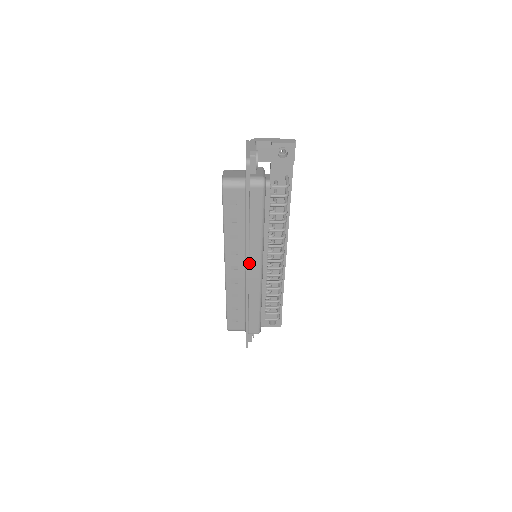
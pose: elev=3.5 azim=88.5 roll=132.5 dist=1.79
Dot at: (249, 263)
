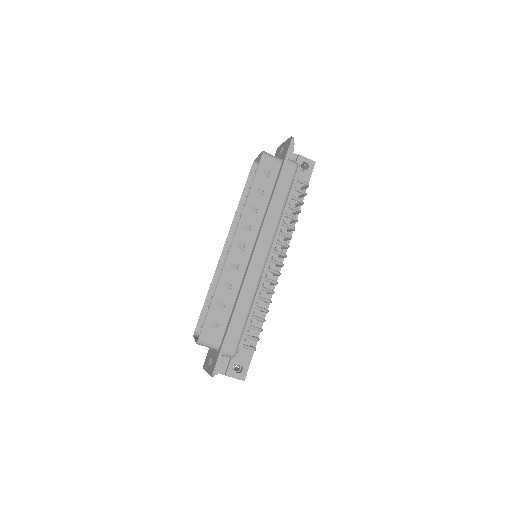
Dot at: (259, 244)
